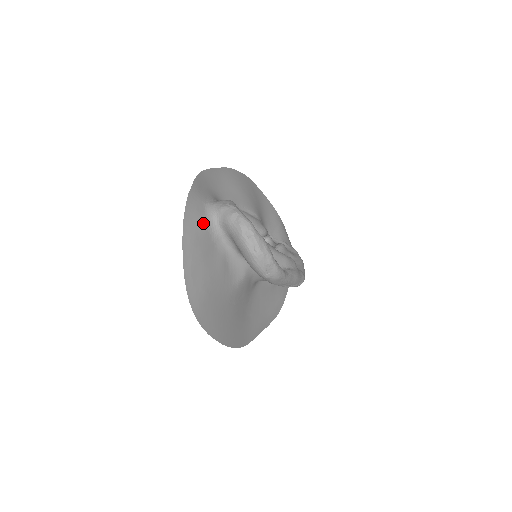
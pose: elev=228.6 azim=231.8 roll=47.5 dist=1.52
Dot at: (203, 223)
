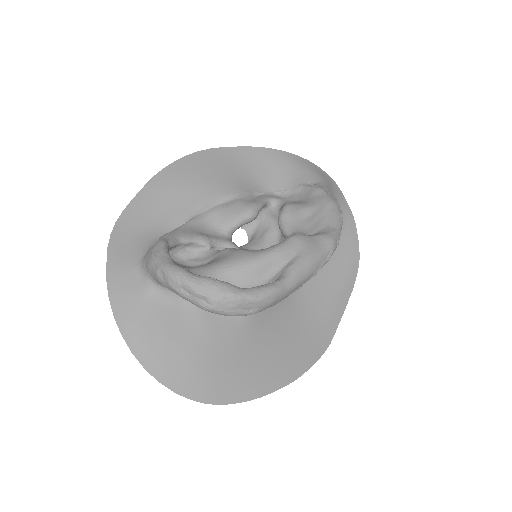
Dot at: (143, 300)
